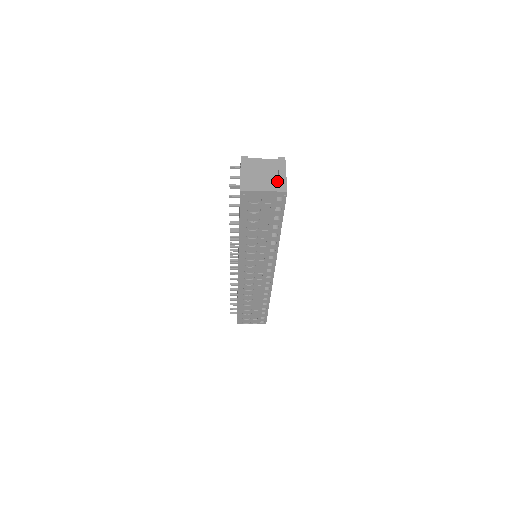
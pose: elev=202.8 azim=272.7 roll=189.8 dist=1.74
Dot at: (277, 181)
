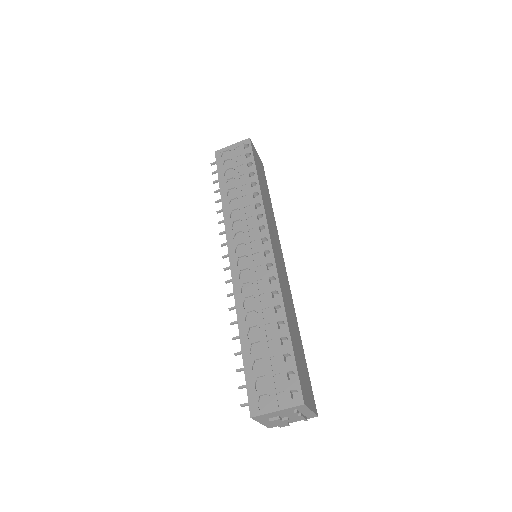
Dot at: occluded
